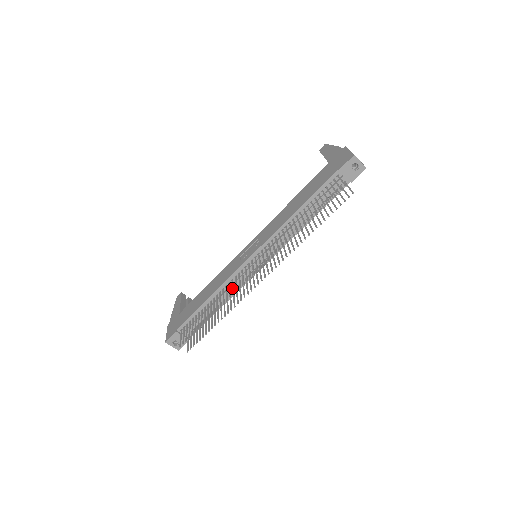
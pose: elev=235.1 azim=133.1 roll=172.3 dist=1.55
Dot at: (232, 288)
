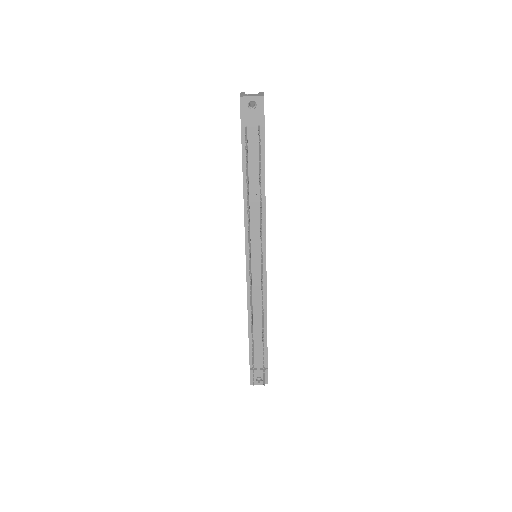
Dot at: occluded
